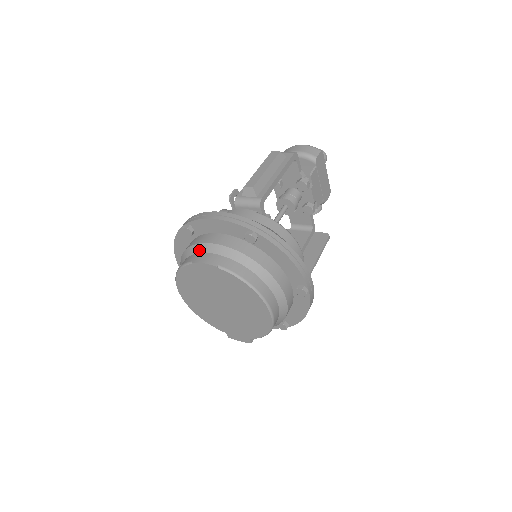
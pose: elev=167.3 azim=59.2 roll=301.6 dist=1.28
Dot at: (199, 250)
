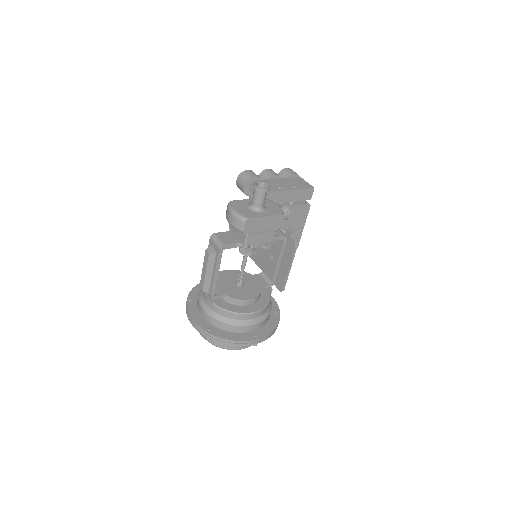
Dot at: occluded
